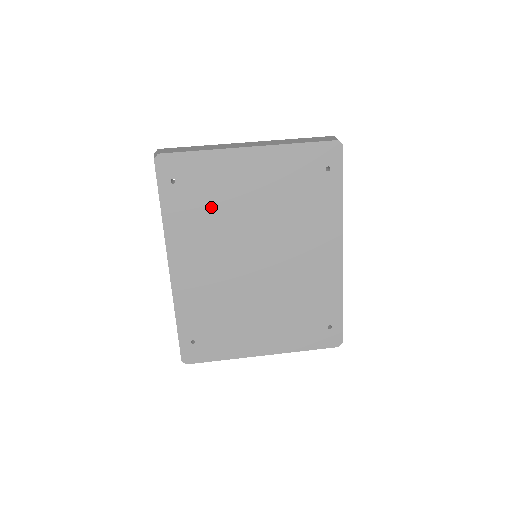
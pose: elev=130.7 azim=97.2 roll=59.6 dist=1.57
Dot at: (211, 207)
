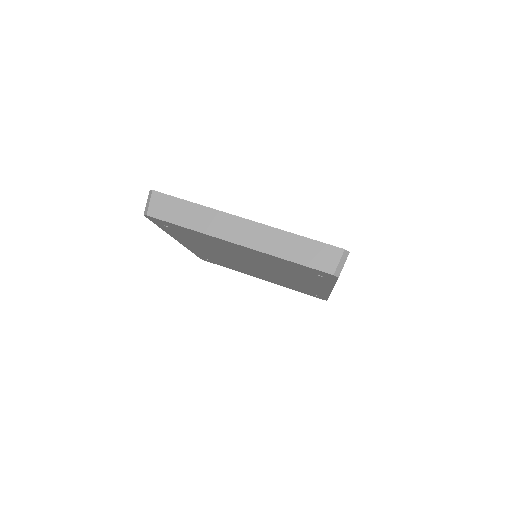
Dot at: (206, 243)
